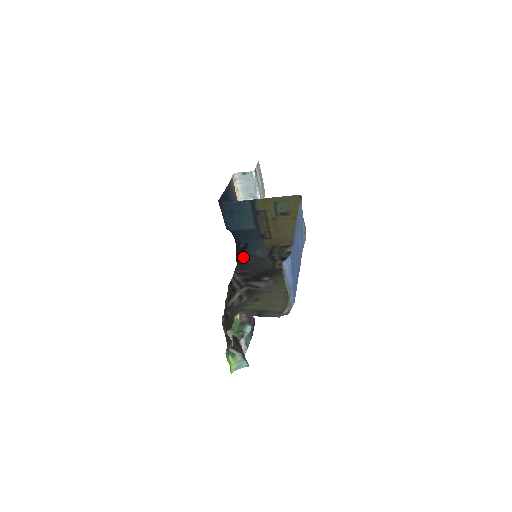
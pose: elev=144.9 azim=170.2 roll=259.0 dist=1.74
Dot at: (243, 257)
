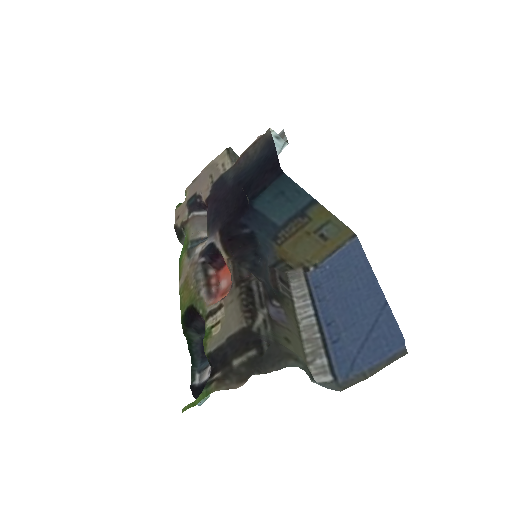
Dot at: (261, 256)
